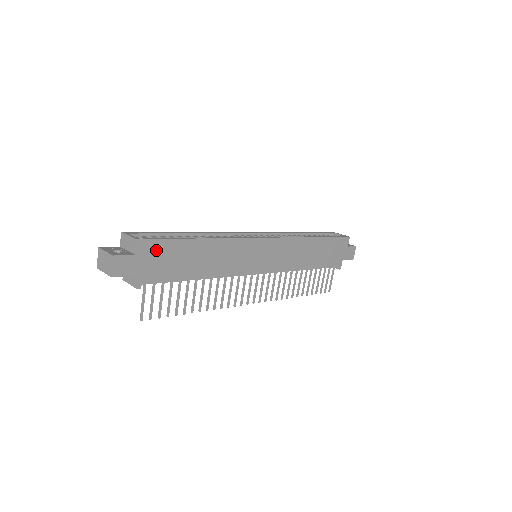
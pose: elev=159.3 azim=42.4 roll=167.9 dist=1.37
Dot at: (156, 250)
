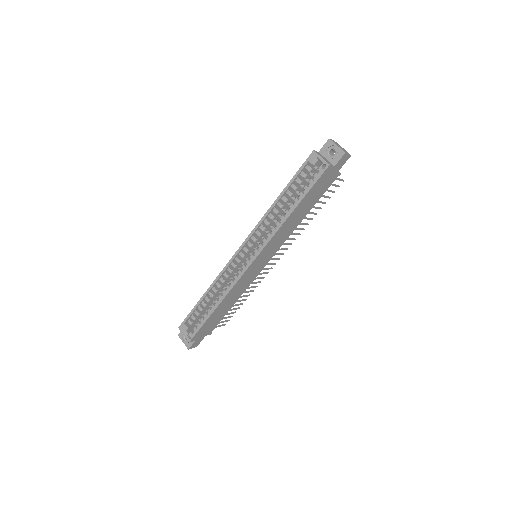
Dot at: (201, 332)
